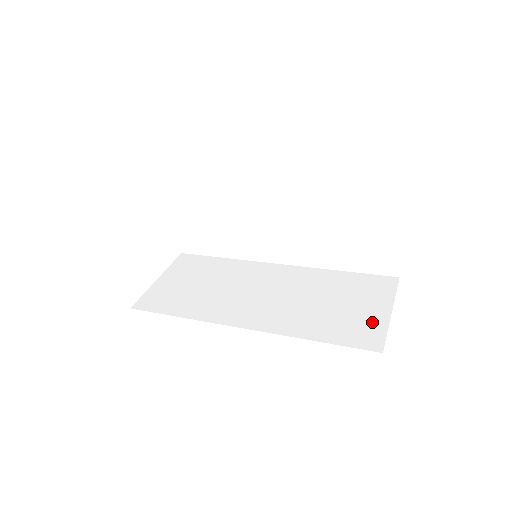
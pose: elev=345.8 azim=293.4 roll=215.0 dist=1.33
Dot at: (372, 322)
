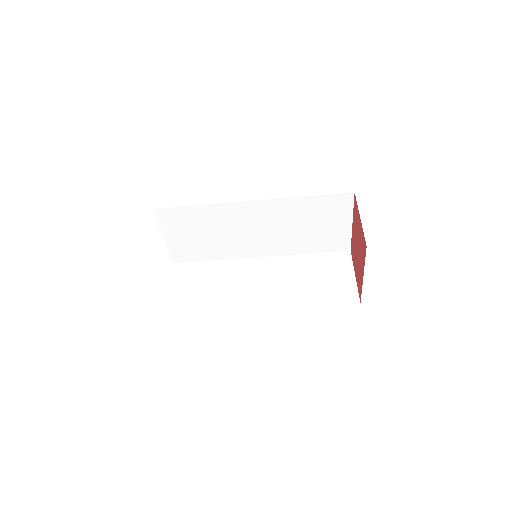
Dot at: occluded
